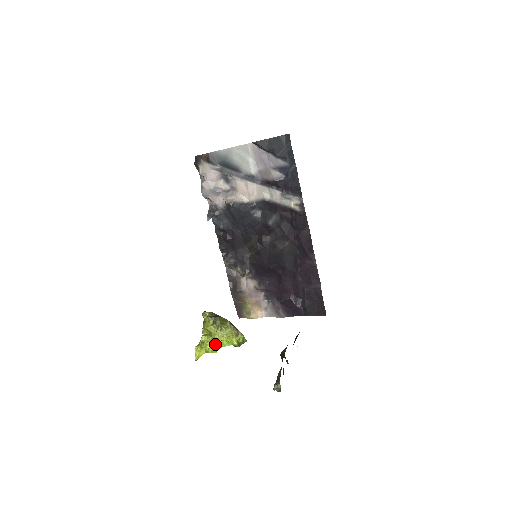
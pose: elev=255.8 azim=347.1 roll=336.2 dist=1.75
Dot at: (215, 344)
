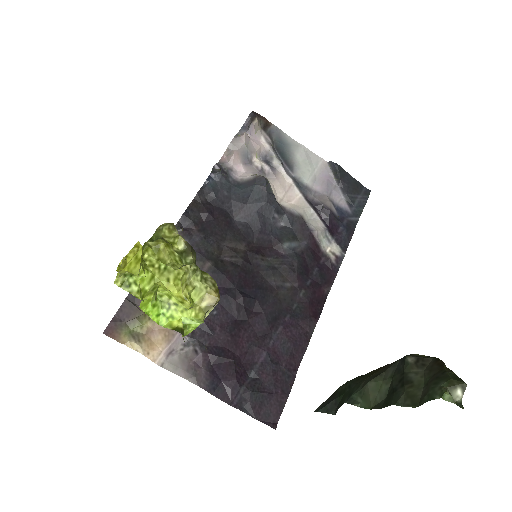
Dot at: (154, 286)
